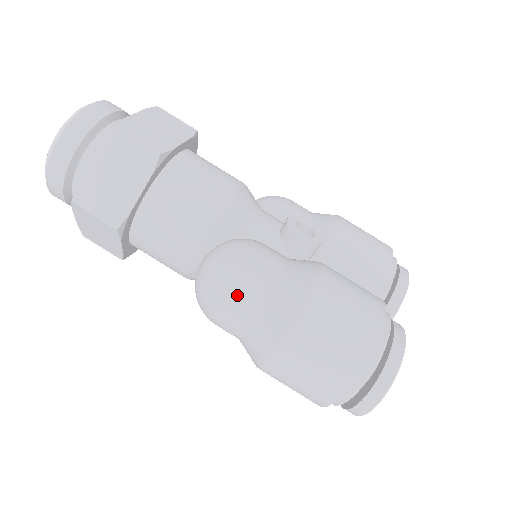
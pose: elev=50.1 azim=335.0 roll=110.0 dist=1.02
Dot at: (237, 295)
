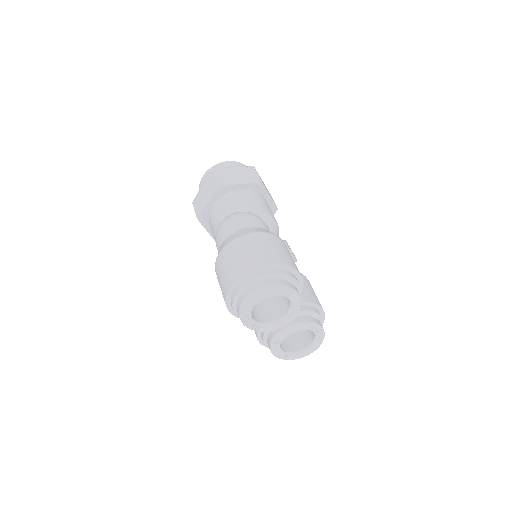
Dot at: (244, 218)
